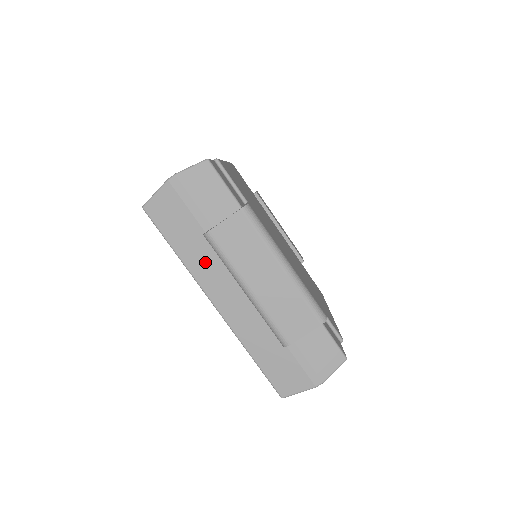
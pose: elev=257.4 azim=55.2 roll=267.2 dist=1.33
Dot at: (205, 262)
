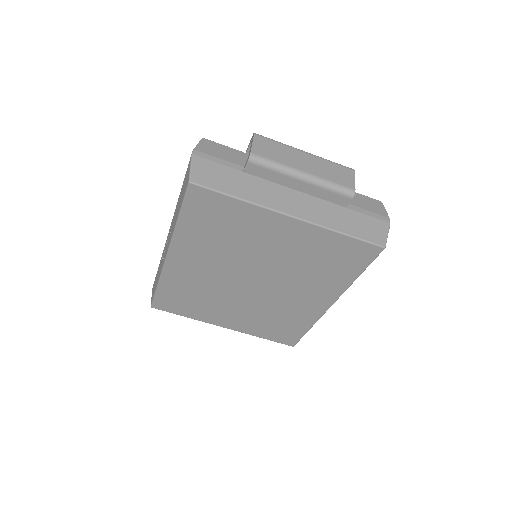
Dot at: (259, 190)
